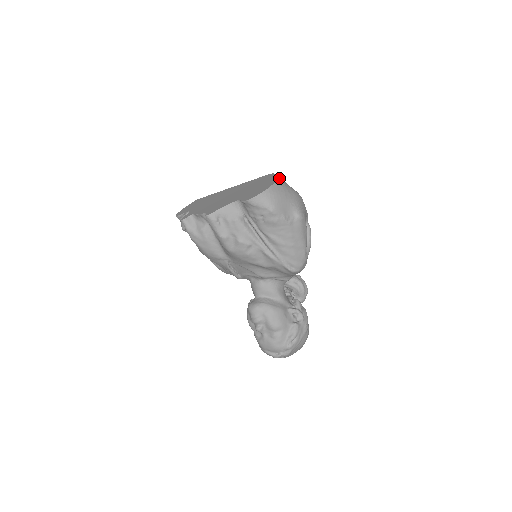
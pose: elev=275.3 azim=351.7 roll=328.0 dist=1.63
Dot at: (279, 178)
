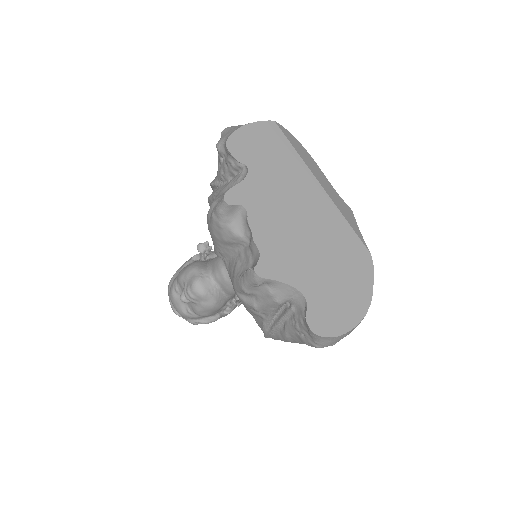
Dot at: occluded
